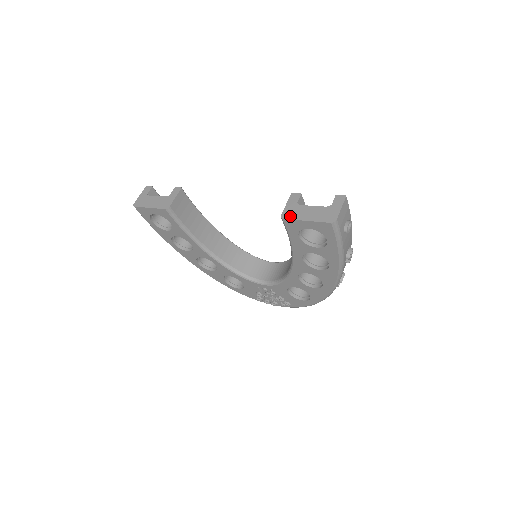
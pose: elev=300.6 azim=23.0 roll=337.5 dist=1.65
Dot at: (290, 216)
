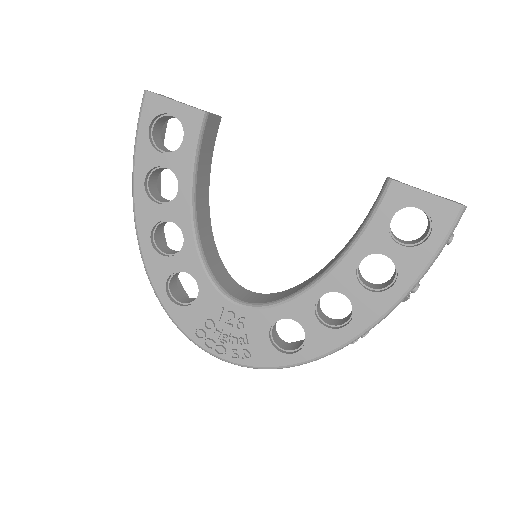
Dot at: occluded
